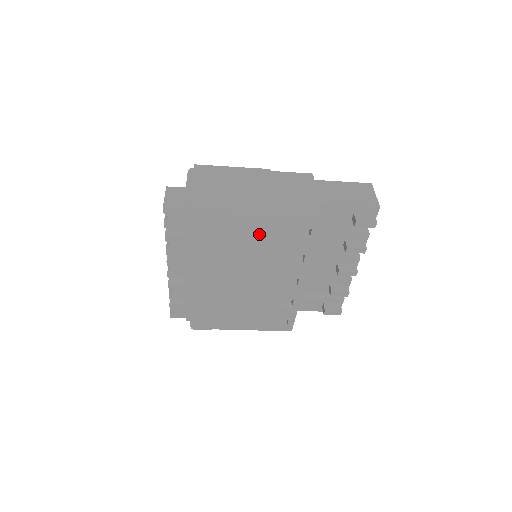
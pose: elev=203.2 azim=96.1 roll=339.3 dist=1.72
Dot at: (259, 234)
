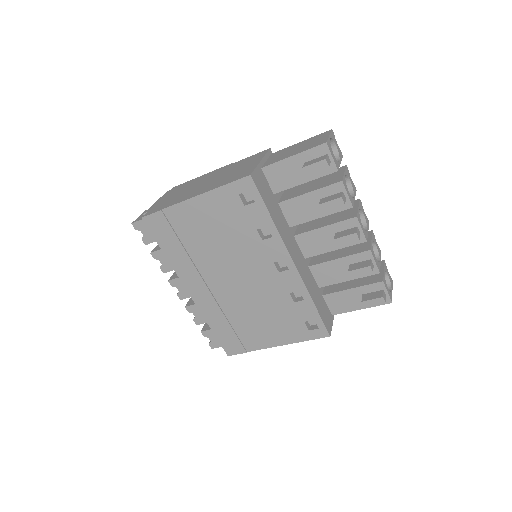
Dot at: (208, 217)
